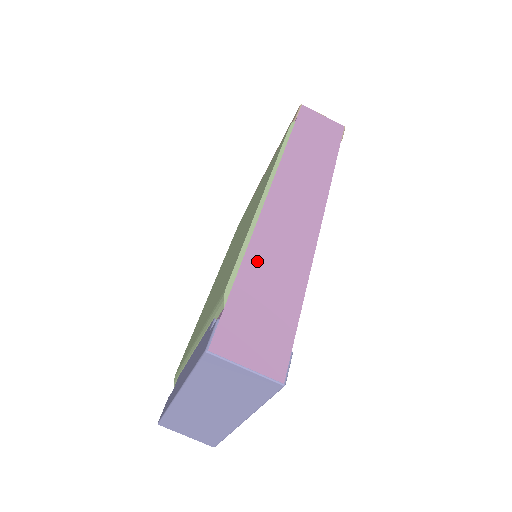
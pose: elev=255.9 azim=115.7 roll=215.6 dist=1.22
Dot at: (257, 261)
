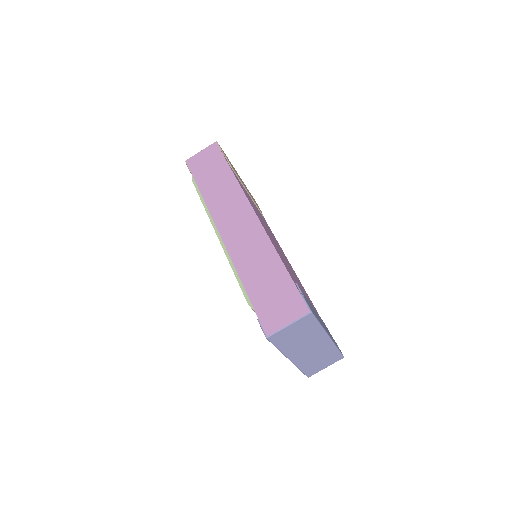
Dot at: (247, 273)
